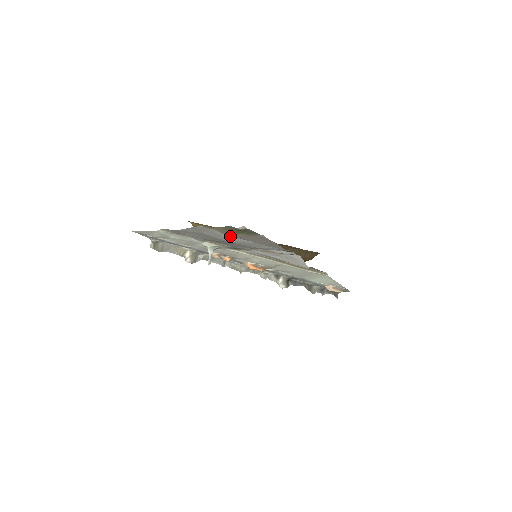
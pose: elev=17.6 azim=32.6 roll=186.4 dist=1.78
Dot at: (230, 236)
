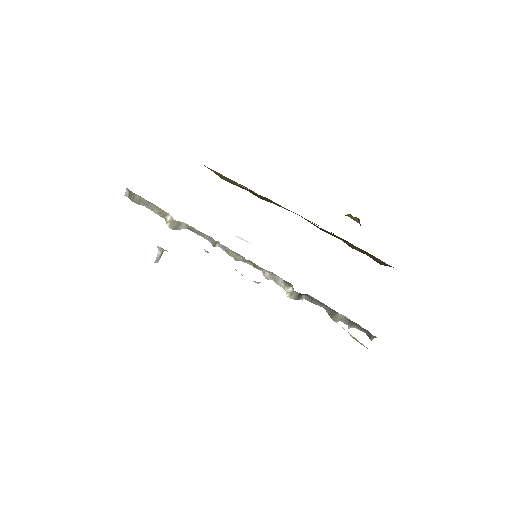
Dot at: occluded
